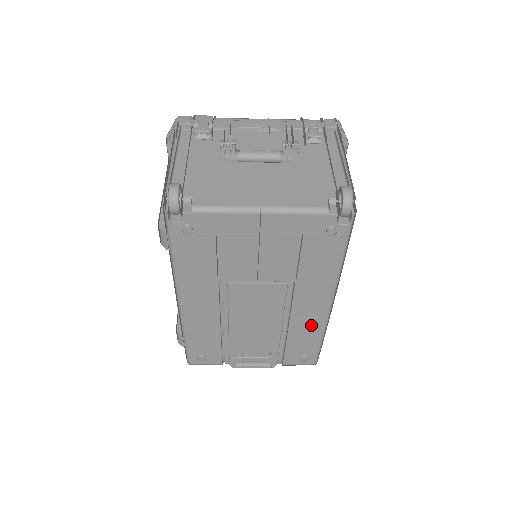
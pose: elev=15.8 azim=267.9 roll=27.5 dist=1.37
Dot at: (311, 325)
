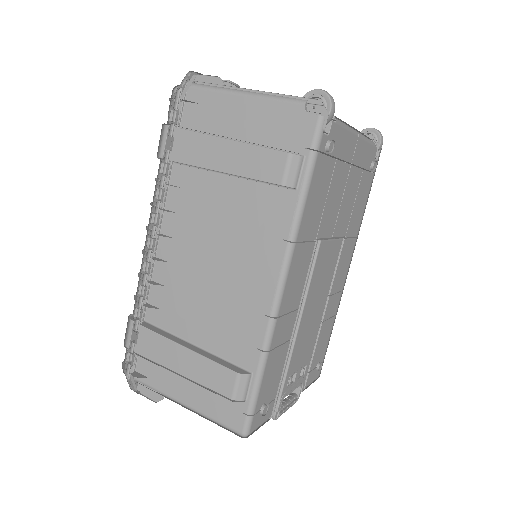
Dot at: (334, 306)
